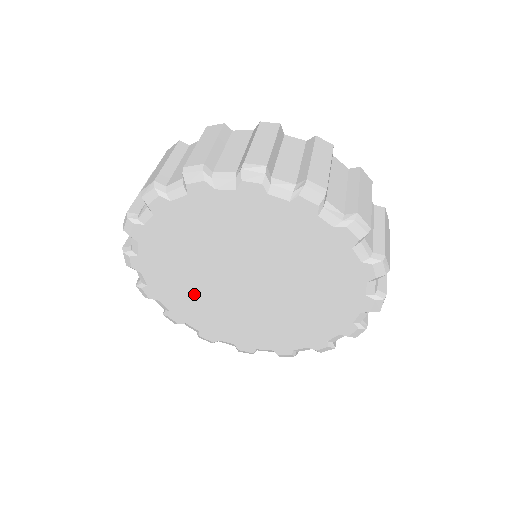
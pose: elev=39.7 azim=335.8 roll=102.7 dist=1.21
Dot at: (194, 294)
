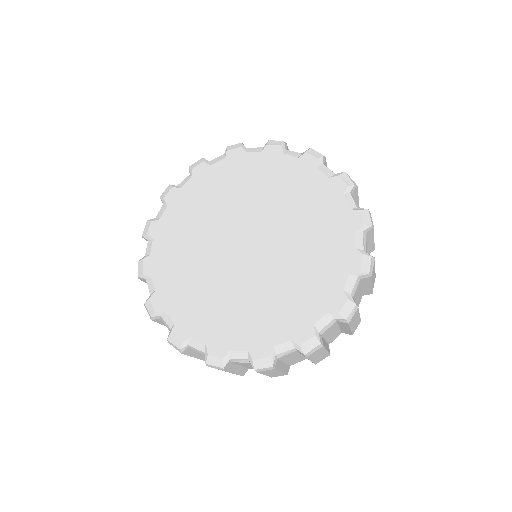
Dot at: (199, 221)
